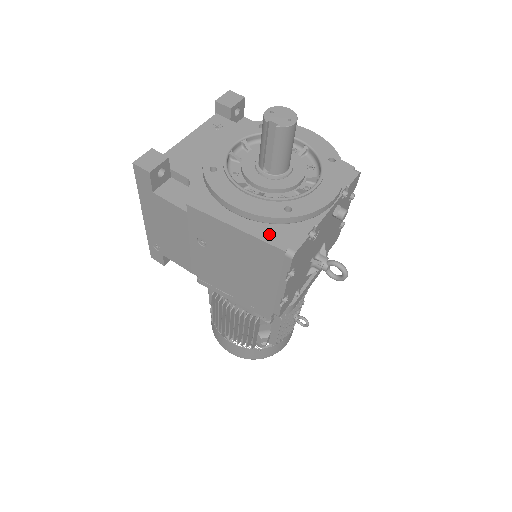
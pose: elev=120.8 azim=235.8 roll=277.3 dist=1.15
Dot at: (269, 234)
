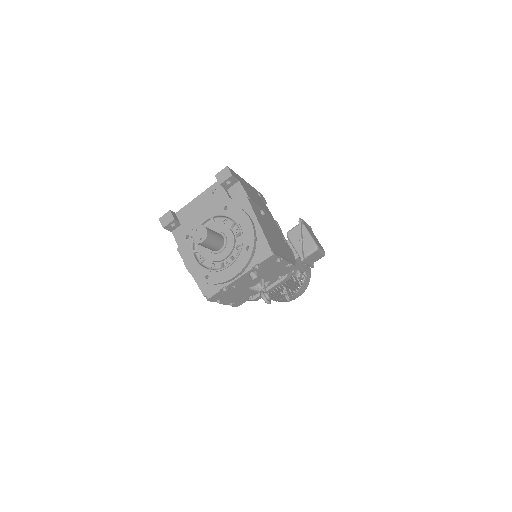
Dot at: (202, 283)
